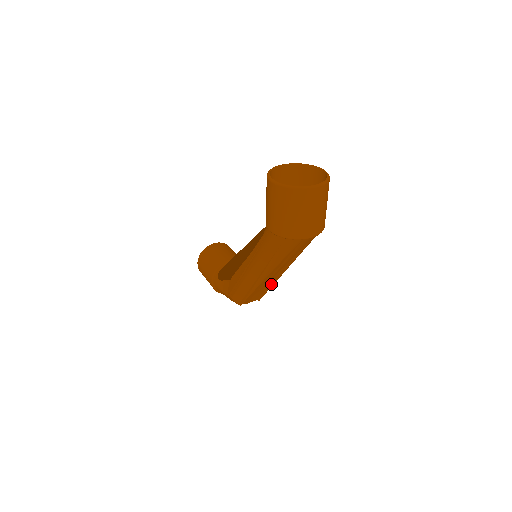
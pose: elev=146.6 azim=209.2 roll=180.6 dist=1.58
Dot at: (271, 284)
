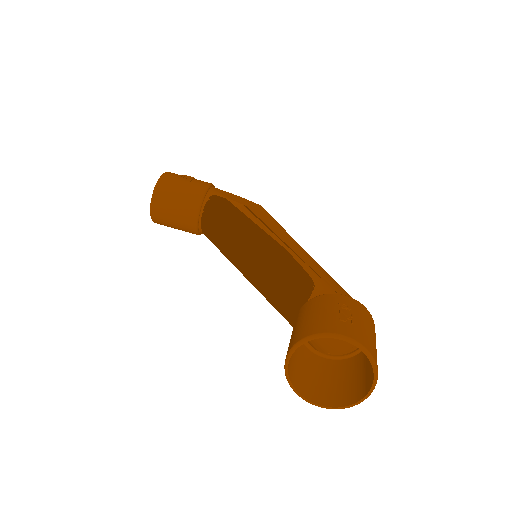
Dot at: occluded
